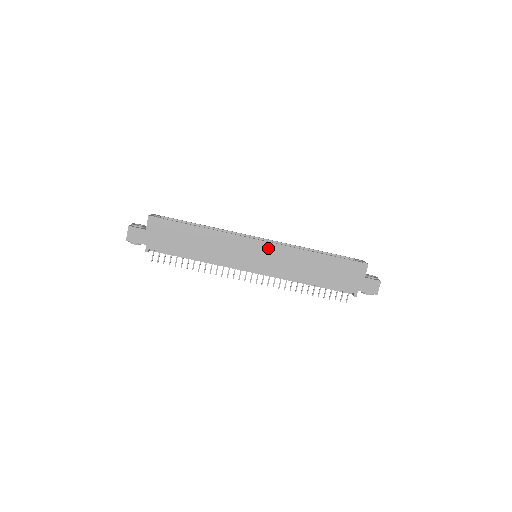
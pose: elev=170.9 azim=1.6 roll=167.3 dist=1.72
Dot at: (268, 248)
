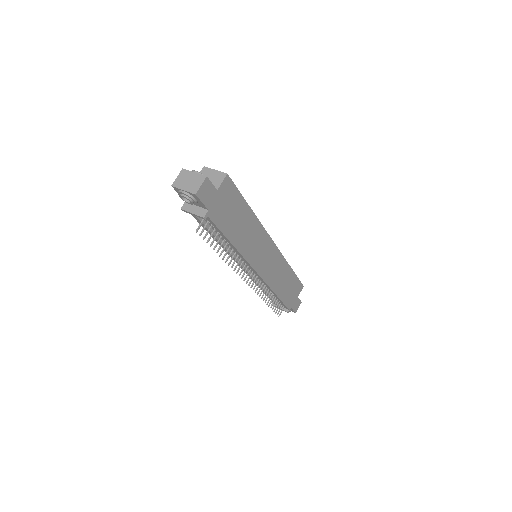
Dot at: (274, 253)
